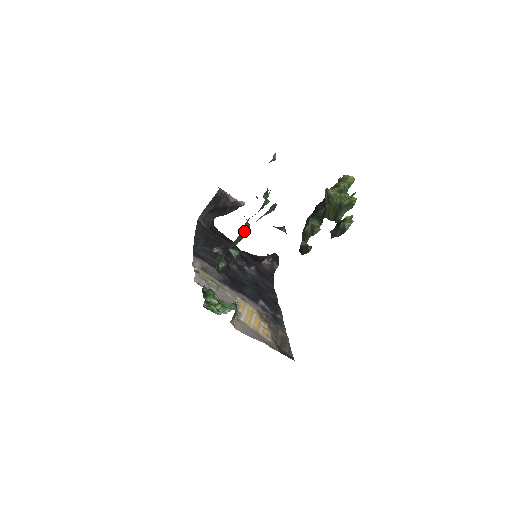
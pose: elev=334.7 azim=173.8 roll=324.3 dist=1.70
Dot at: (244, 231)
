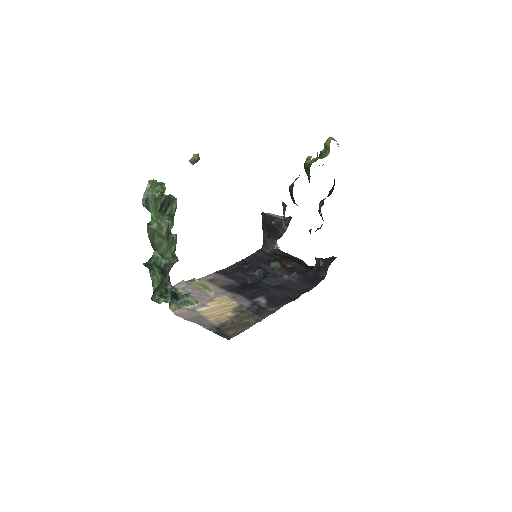
Dot at: (151, 224)
